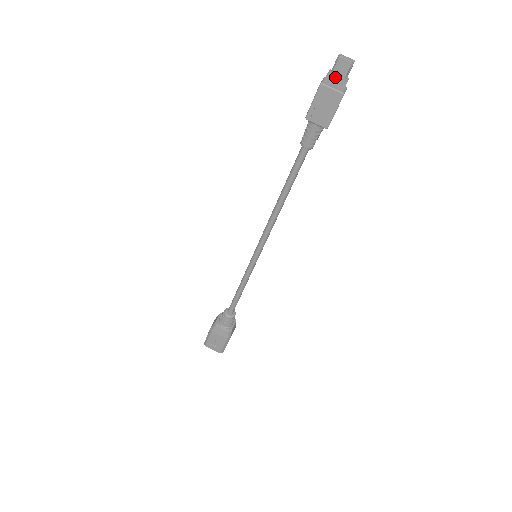
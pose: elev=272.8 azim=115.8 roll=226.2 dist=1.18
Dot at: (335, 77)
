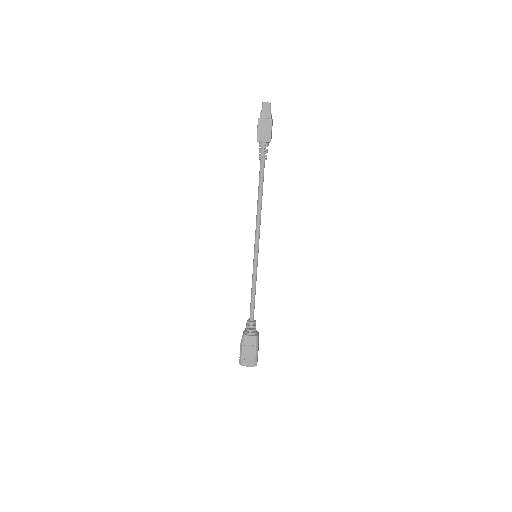
Dot at: (264, 113)
